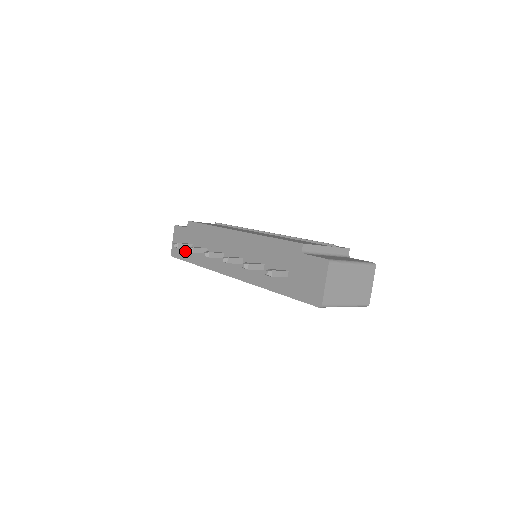
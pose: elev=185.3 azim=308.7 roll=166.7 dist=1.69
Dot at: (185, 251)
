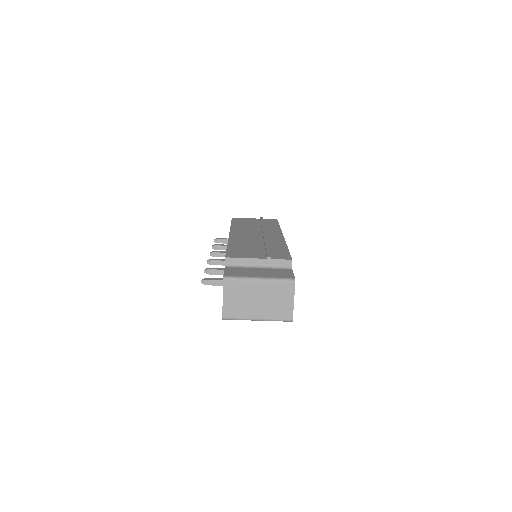
Dot at: occluded
